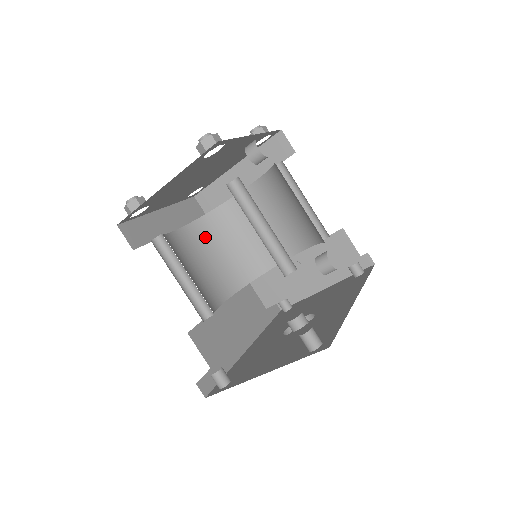
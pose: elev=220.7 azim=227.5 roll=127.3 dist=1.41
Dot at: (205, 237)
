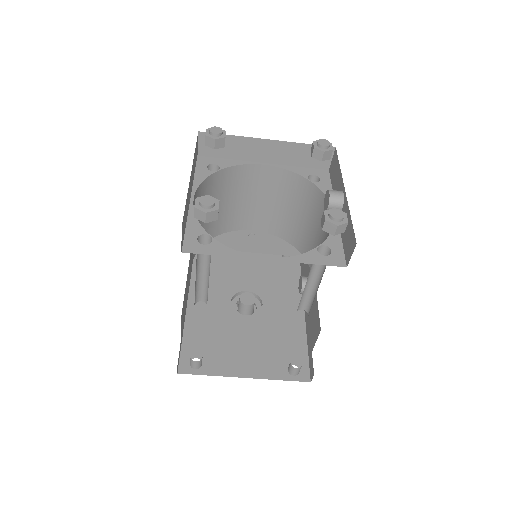
Dot at: occluded
